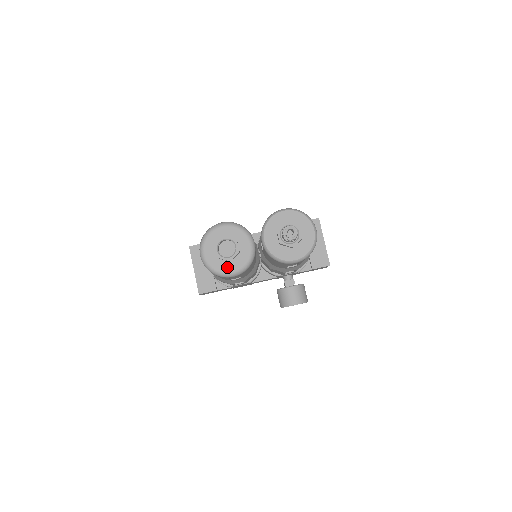
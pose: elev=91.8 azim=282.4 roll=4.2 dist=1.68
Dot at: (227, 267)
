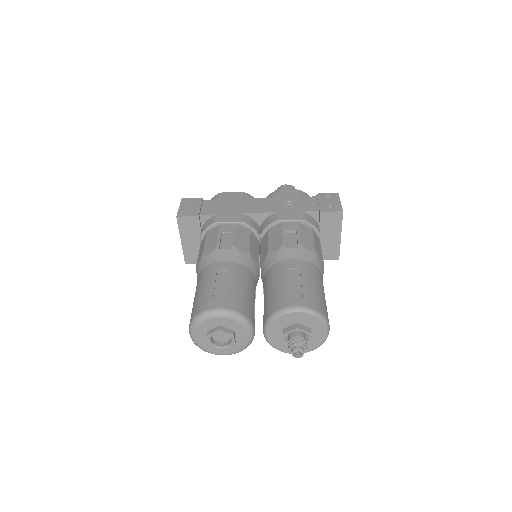
Dot at: (219, 350)
